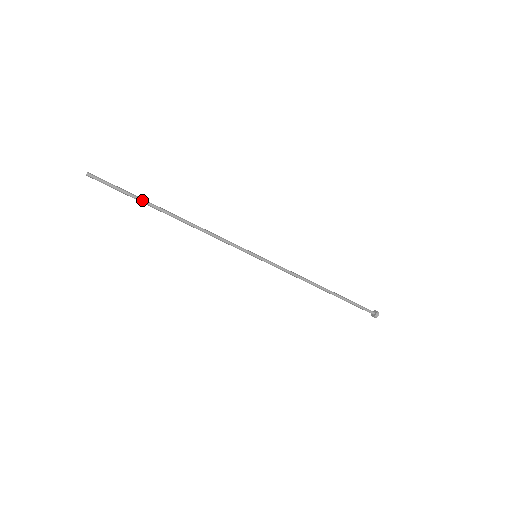
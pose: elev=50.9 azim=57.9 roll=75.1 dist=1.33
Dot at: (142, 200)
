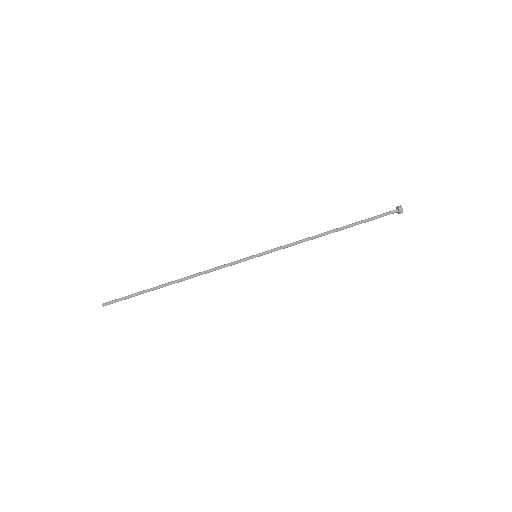
Dot at: (147, 290)
